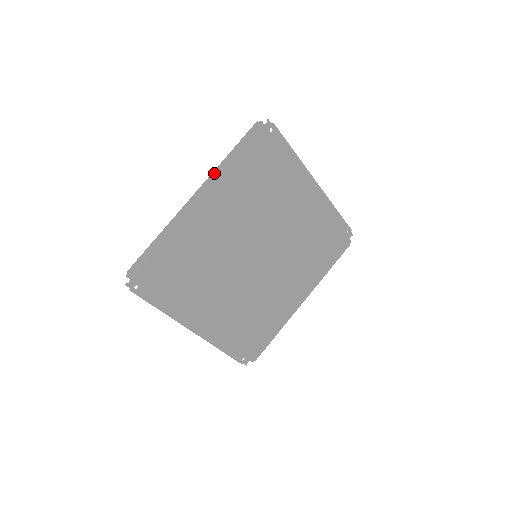
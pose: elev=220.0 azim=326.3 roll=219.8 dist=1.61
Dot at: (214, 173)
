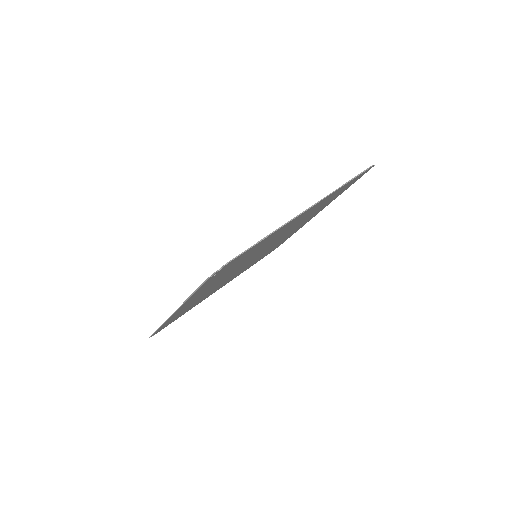
Dot at: (332, 193)
